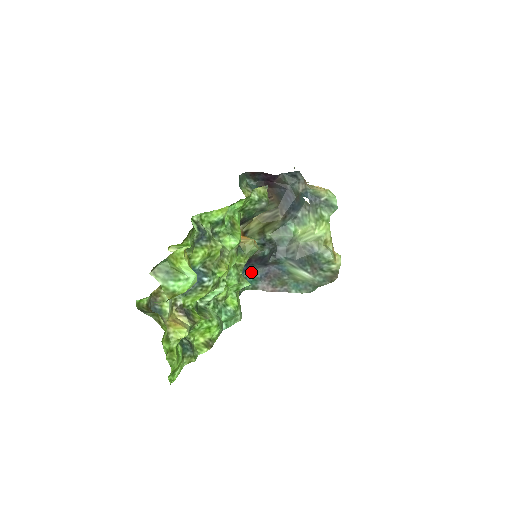
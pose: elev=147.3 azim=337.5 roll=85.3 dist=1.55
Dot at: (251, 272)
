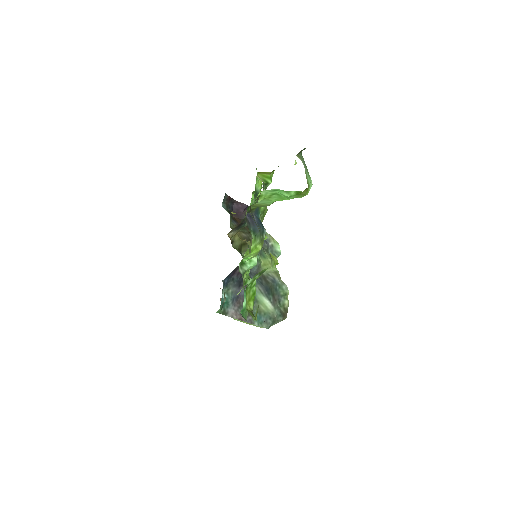
Dot at: (227, 291)
